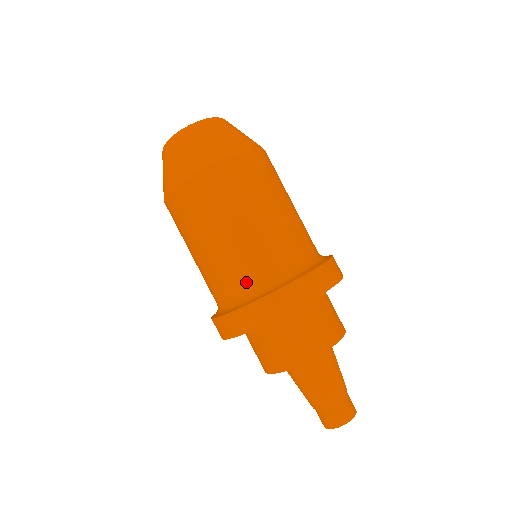
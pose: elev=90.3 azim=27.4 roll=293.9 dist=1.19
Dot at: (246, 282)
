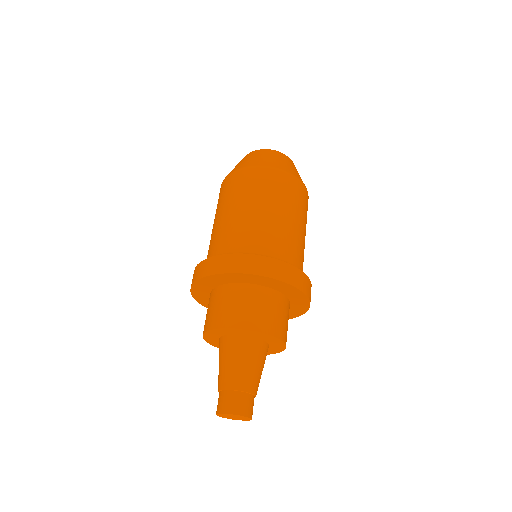
Dot at: (216, 249)
